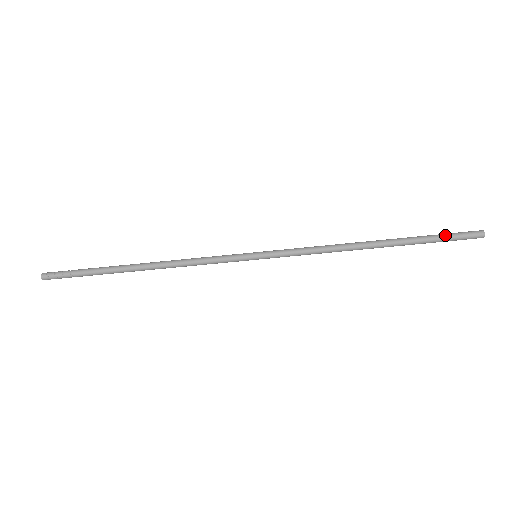
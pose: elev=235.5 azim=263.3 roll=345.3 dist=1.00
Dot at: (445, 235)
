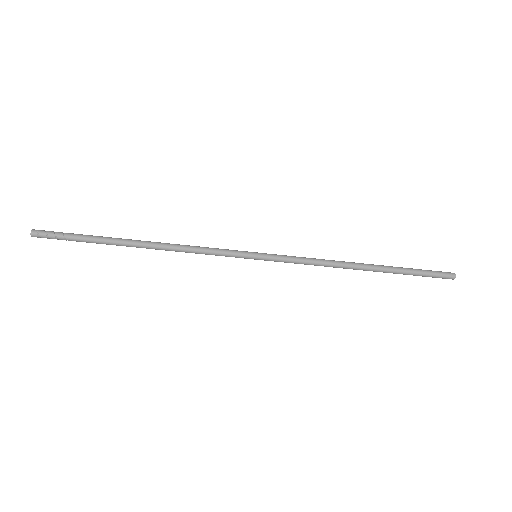
Dot at: (424, 272)
